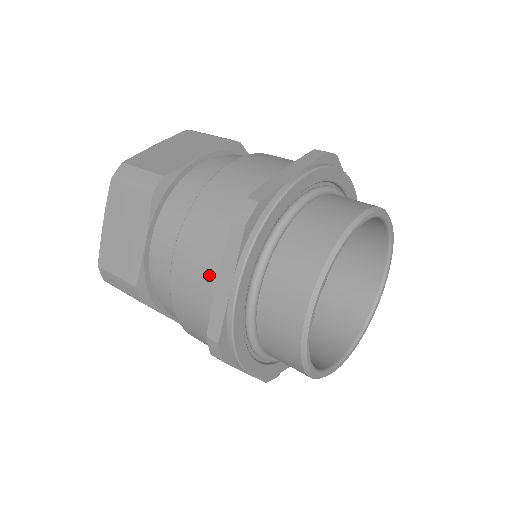
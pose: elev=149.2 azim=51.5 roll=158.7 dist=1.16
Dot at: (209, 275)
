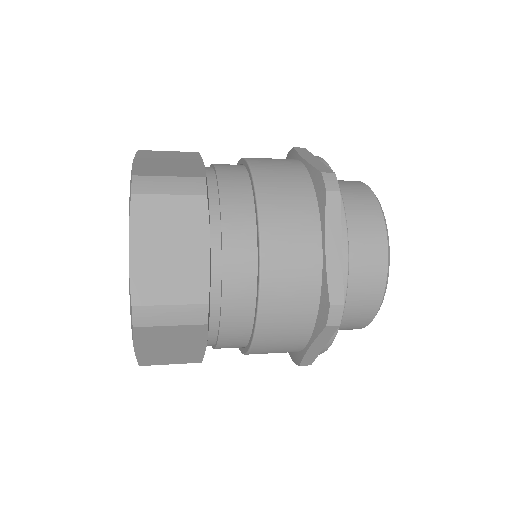
Dot at: (311, 249)
